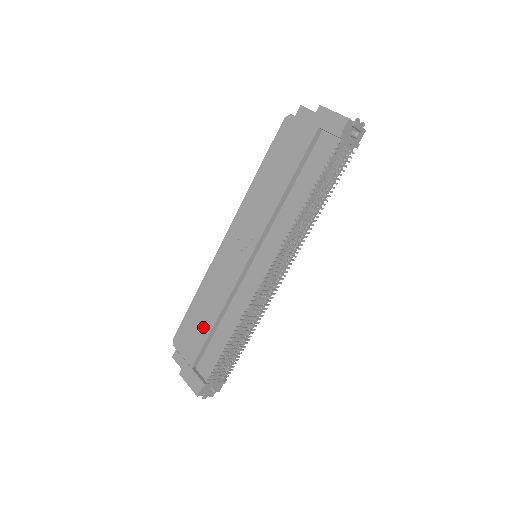
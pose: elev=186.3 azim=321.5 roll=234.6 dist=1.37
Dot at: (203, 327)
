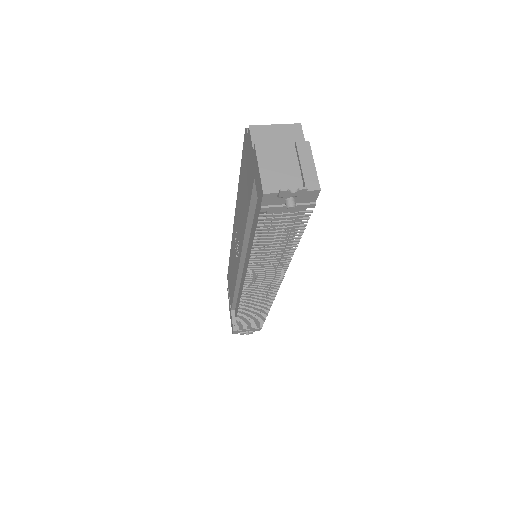
Dot at: (232, 288)
